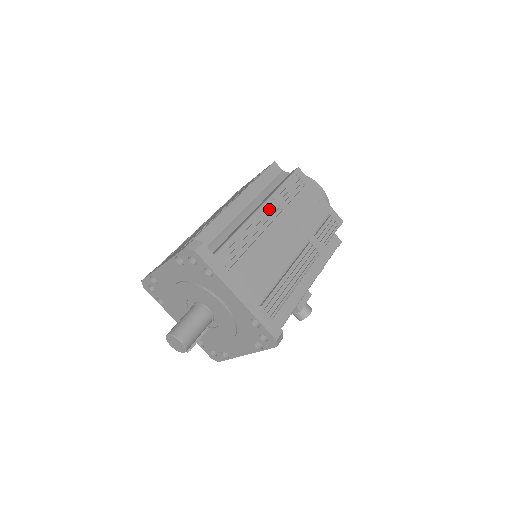
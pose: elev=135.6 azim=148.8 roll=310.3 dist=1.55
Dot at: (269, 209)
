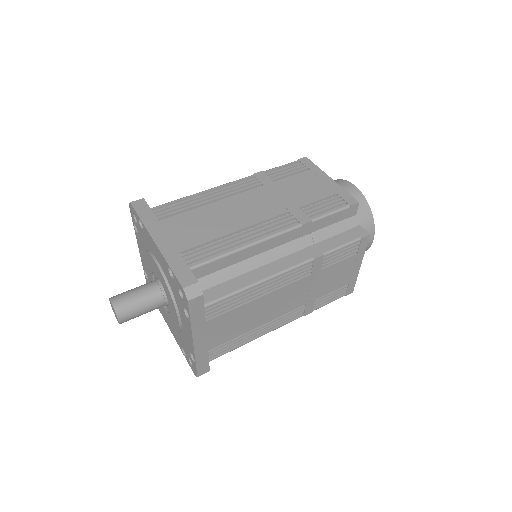
Dot at: (299, 270)
